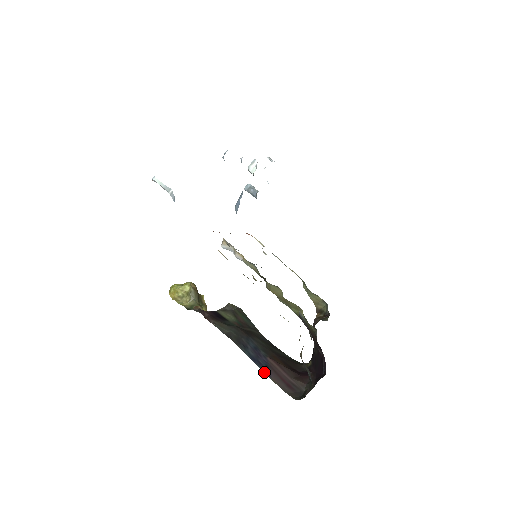
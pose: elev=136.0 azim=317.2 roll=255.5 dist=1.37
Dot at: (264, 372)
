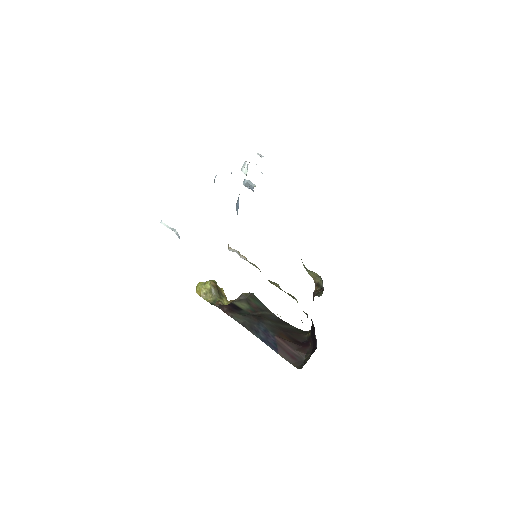
Dot at: occluded
